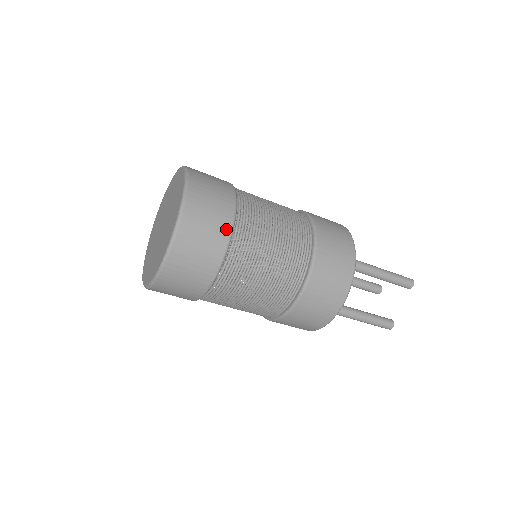
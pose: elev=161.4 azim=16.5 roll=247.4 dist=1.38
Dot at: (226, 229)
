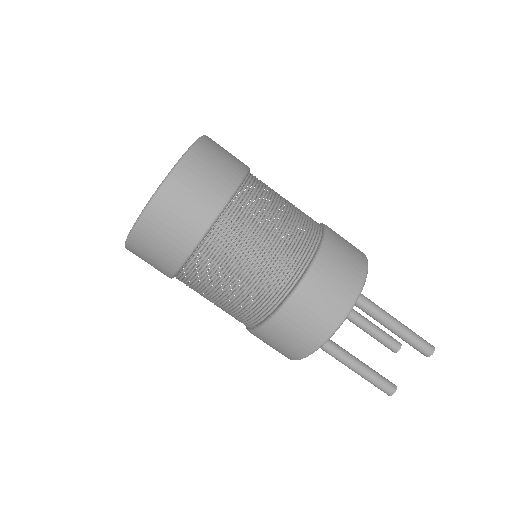
Dot at: (214, 208)
